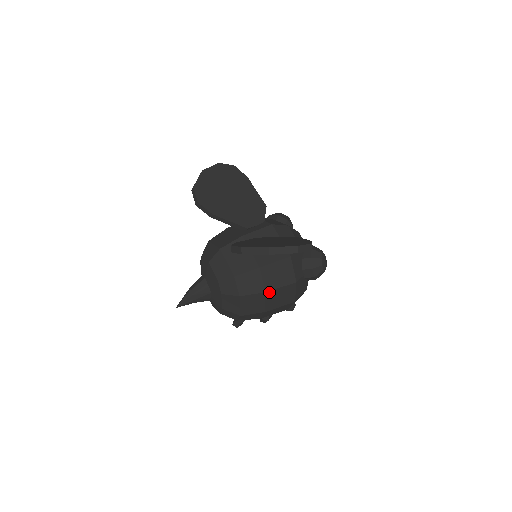
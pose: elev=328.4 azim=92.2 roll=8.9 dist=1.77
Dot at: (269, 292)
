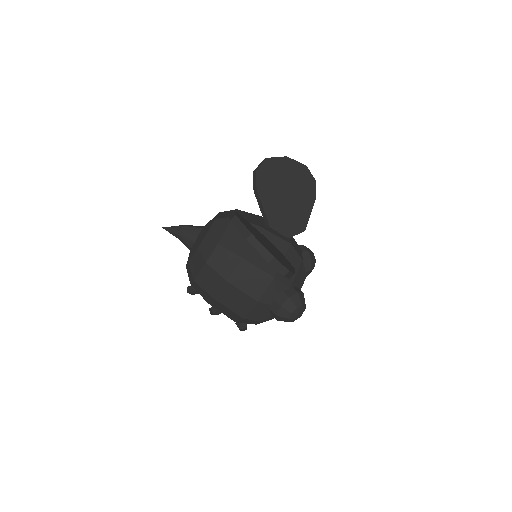
Dot at: (230, 285)
